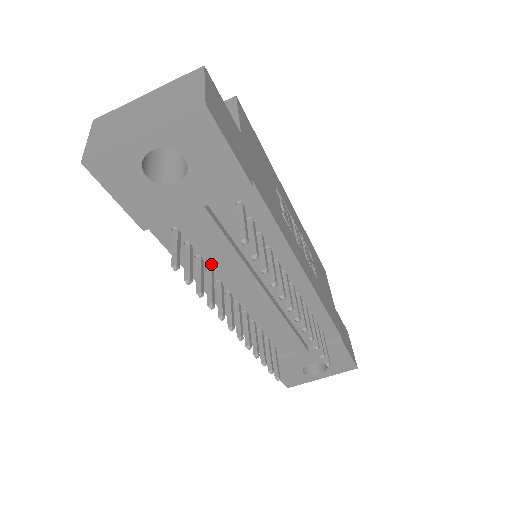
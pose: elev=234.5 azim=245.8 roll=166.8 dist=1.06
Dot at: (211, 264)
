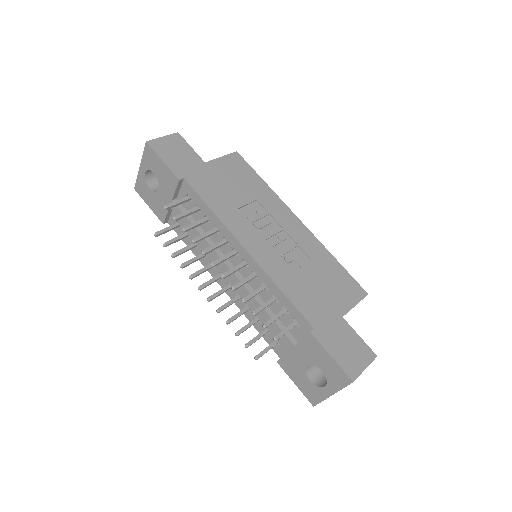
Dot at: (201, 248)
